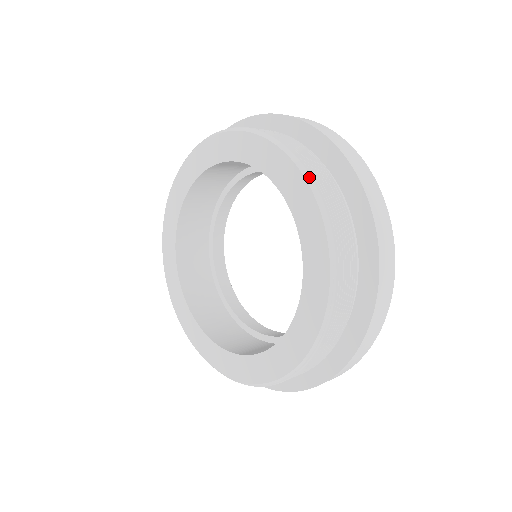
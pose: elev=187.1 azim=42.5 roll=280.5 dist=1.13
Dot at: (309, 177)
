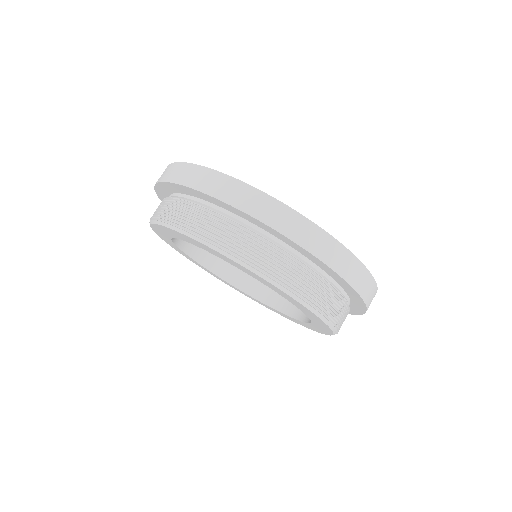
Dot at: (301, 301)
